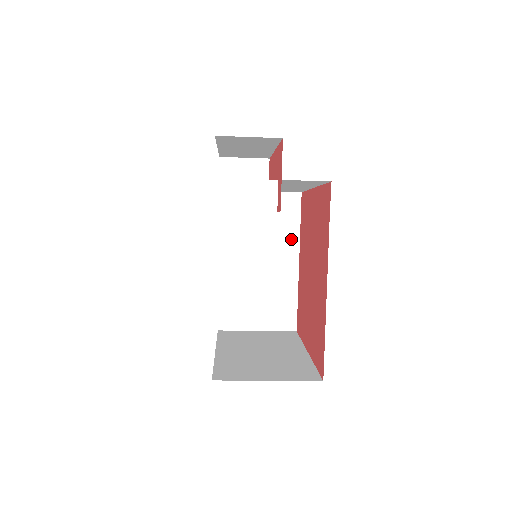
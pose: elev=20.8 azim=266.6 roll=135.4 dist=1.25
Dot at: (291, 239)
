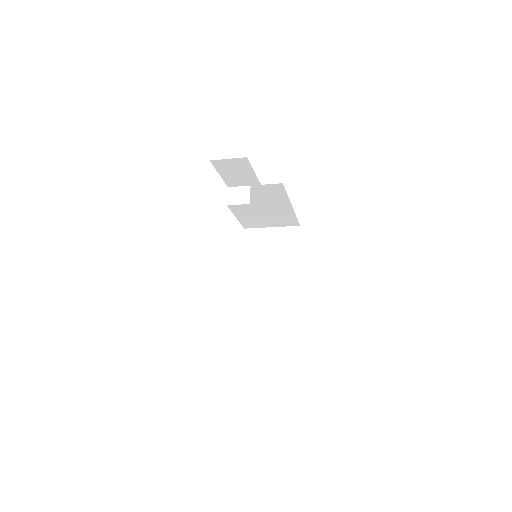
Dot at: (293, 258)
